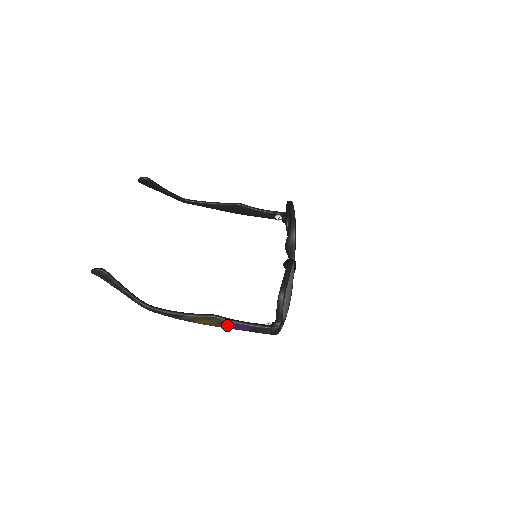
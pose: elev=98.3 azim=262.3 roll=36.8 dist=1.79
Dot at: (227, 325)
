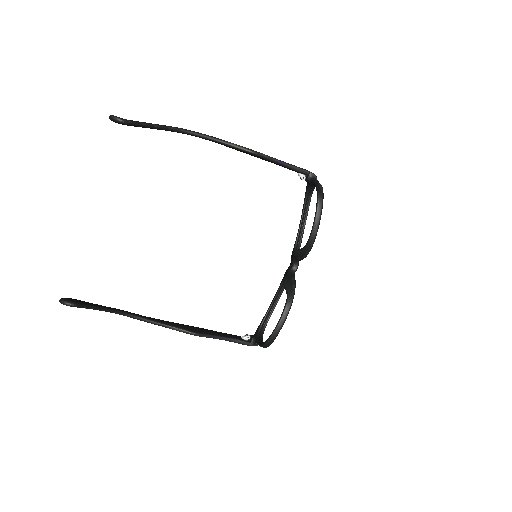
Dot at: occluded
